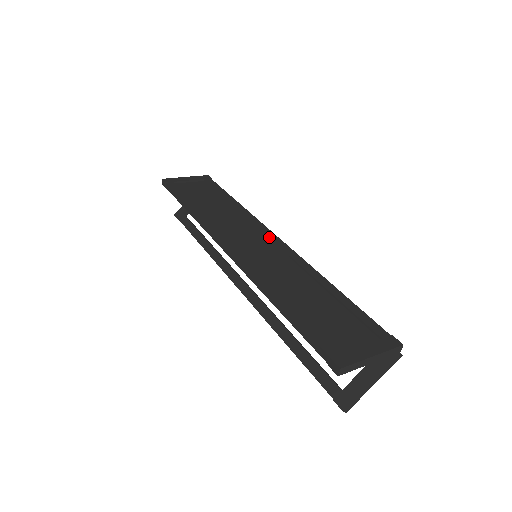
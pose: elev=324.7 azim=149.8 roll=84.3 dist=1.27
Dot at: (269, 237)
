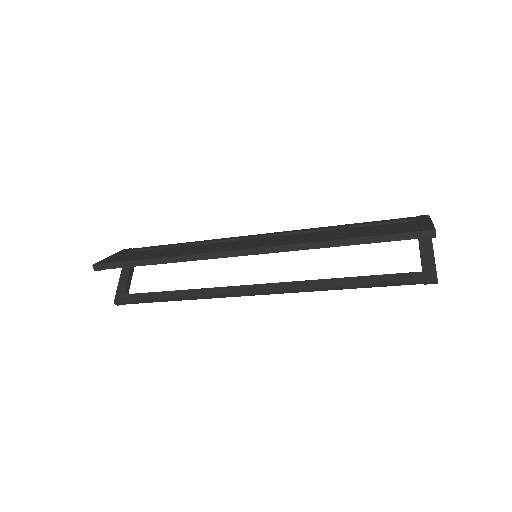
Dot at: (254, 236)
